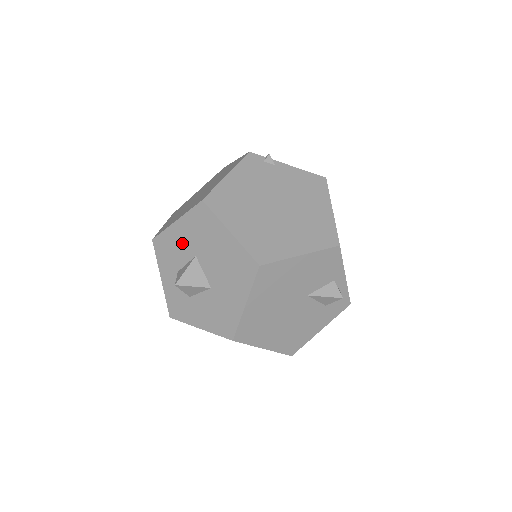
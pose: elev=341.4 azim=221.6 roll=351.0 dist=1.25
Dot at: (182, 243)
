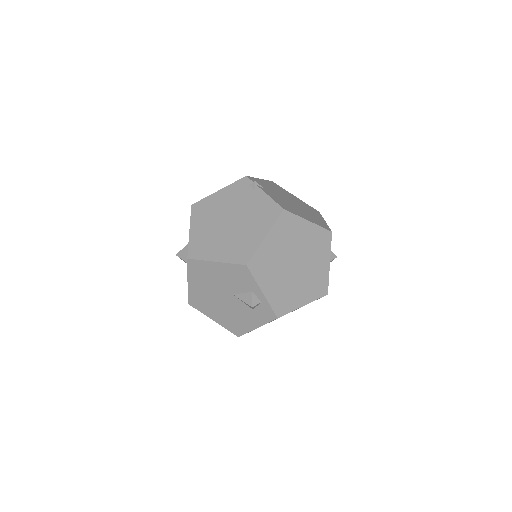
Dot at: occluded
